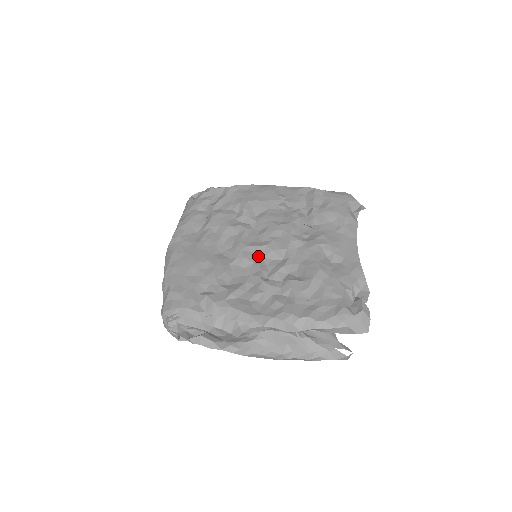
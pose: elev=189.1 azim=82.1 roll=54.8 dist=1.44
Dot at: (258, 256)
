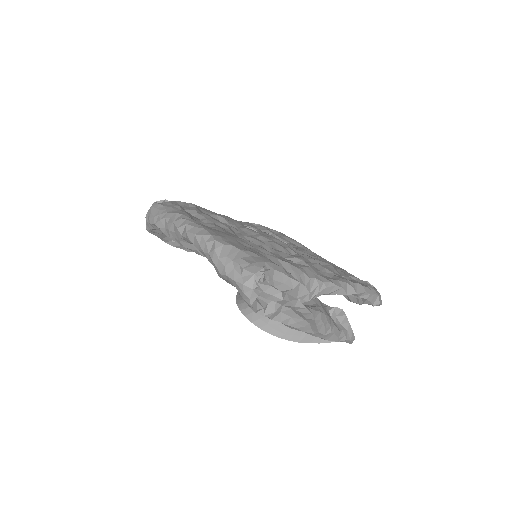
Dot at: (274, 248)
